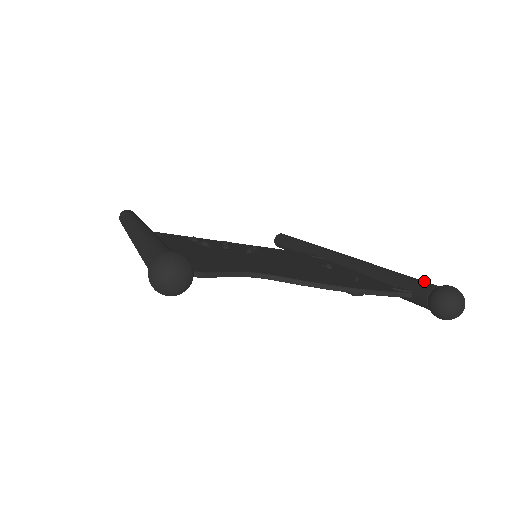
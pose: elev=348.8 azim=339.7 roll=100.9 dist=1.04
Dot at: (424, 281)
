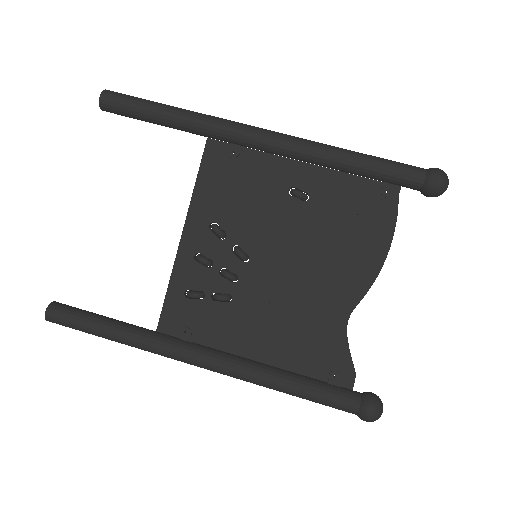
Dot at: (404, 172)
